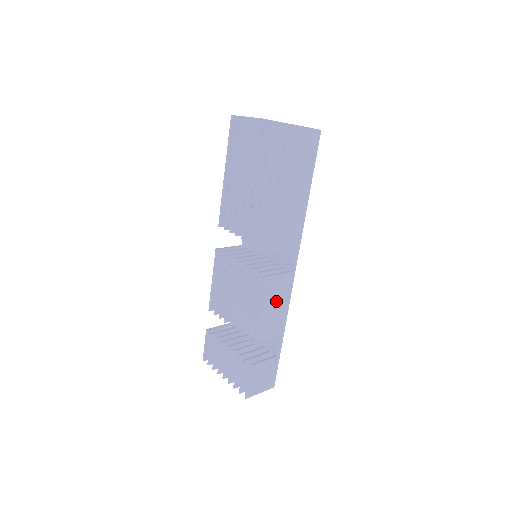
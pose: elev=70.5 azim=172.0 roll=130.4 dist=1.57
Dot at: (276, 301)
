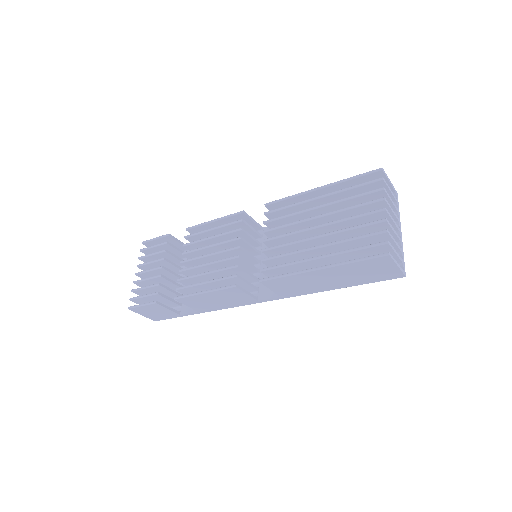
Dot at: (223, 299)
